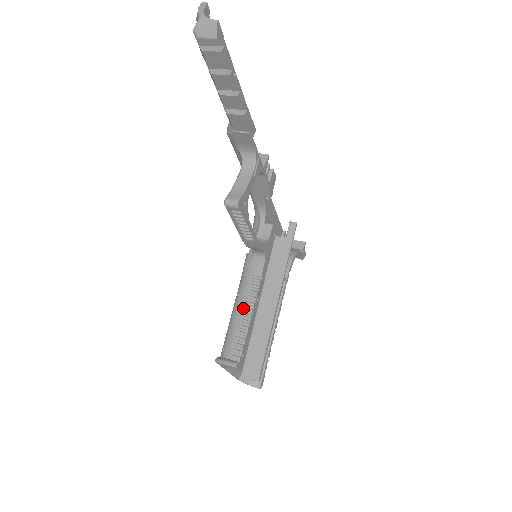
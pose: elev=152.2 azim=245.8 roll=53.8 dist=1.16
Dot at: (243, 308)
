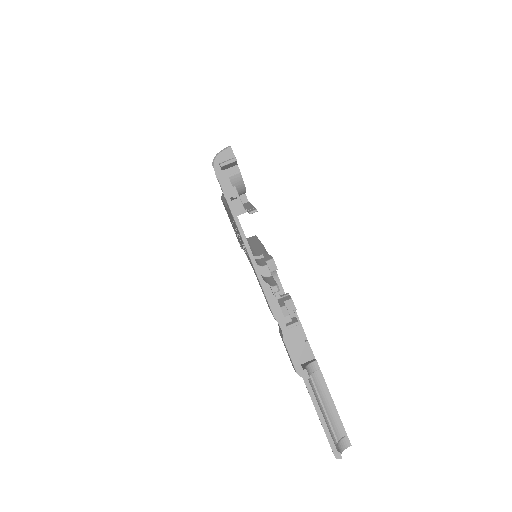
Dot at: occluded
